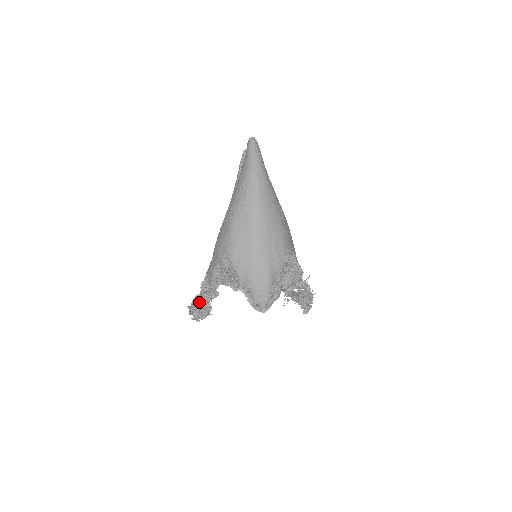
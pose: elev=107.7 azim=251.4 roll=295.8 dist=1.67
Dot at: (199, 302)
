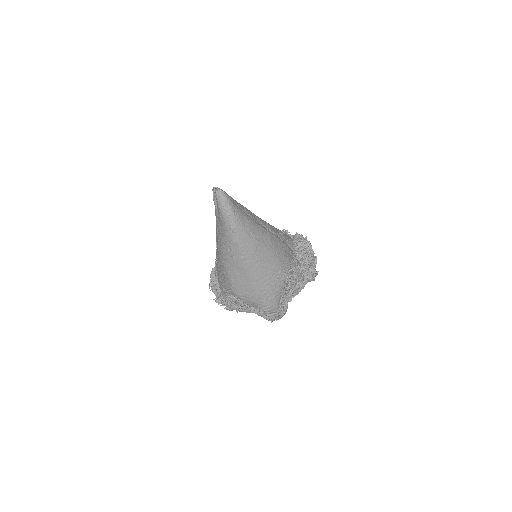
Dot at: occluded
